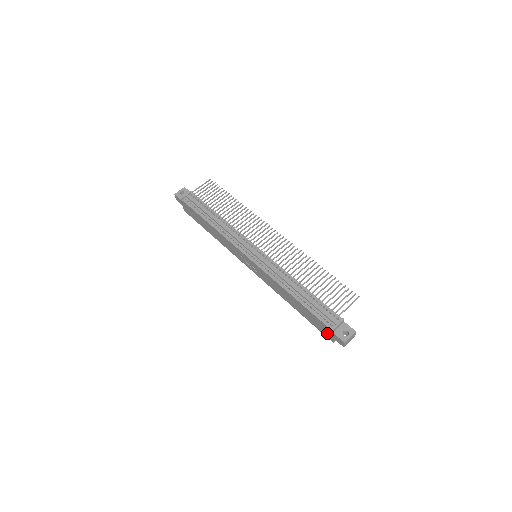
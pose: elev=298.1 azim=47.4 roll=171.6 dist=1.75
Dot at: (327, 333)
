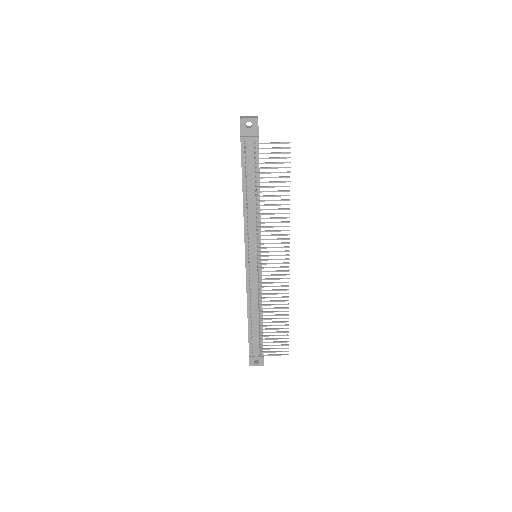
Dot at: occluded
